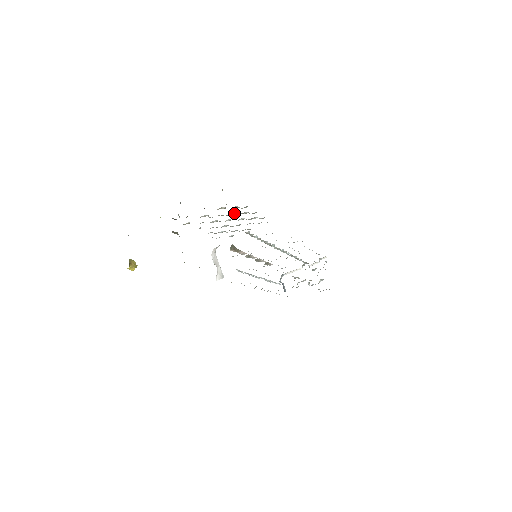
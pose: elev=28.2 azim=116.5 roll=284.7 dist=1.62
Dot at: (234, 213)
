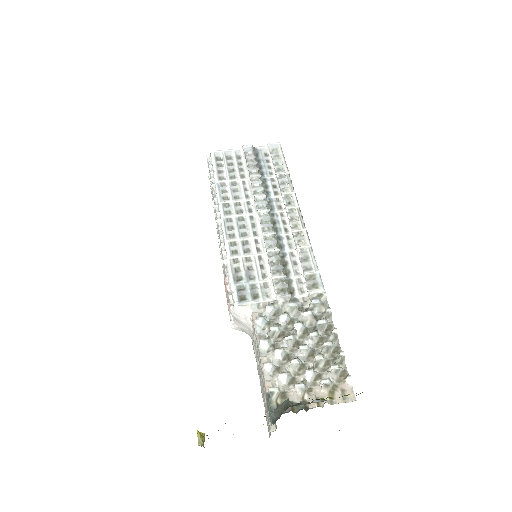
Dot at: (324, 360)
